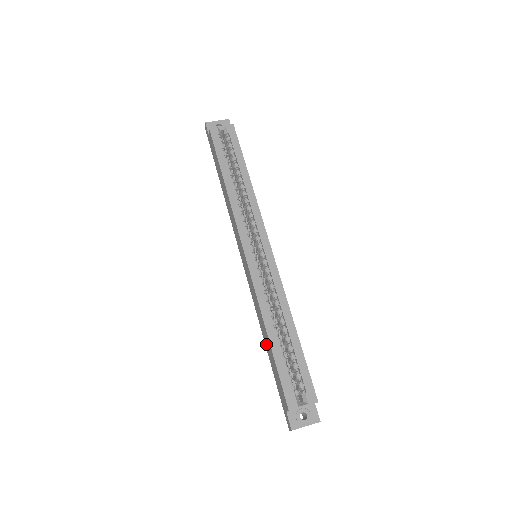
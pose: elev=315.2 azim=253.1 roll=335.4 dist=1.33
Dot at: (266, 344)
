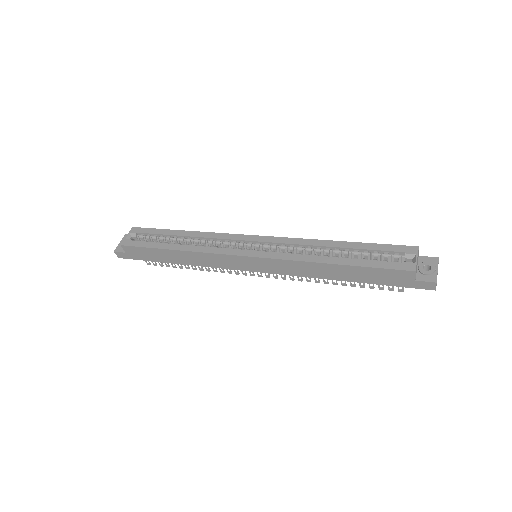
Dot at: (341, 277)
